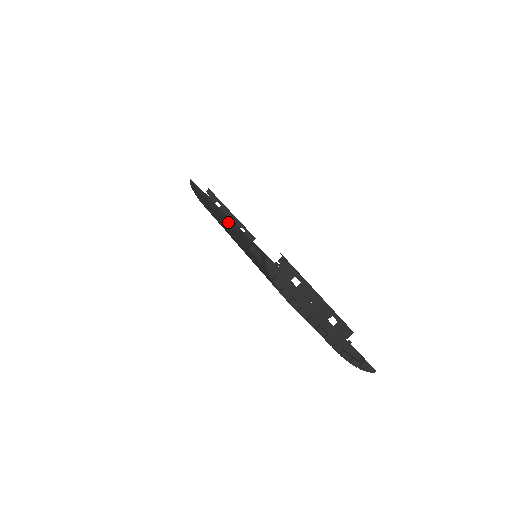
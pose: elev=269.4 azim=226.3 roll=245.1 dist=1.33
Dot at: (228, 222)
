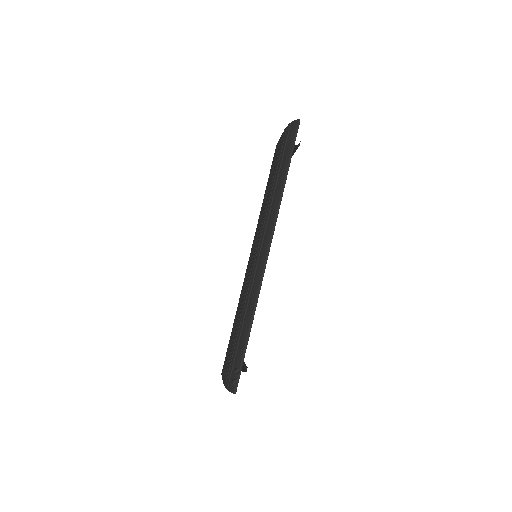
Dot at: (255, 300)
